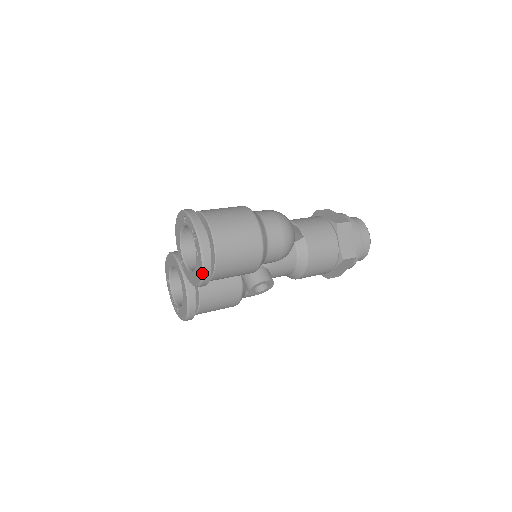
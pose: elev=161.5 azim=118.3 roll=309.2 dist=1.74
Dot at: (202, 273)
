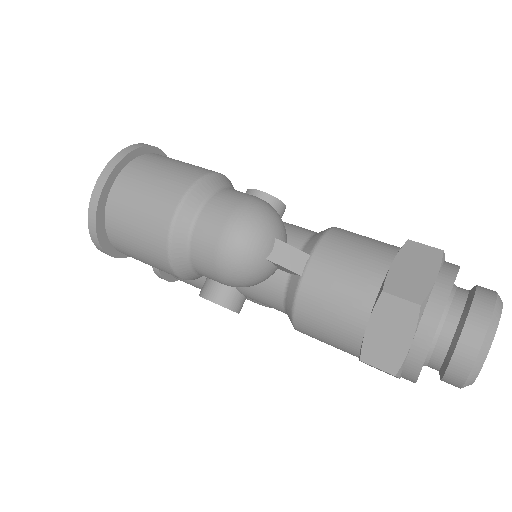
Dot at: (94, 242)
